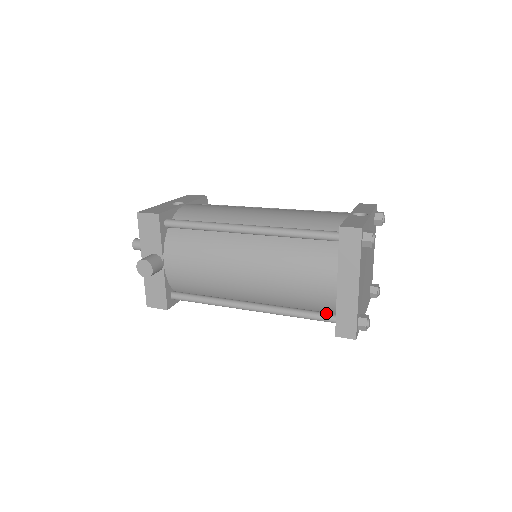
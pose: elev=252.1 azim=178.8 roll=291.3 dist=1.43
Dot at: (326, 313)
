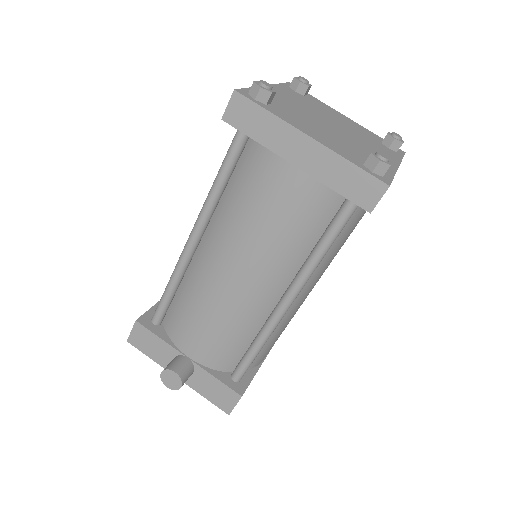
Dot at: (339, 208)
